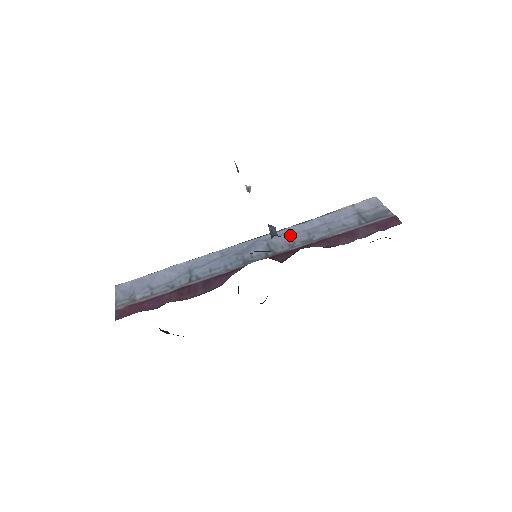
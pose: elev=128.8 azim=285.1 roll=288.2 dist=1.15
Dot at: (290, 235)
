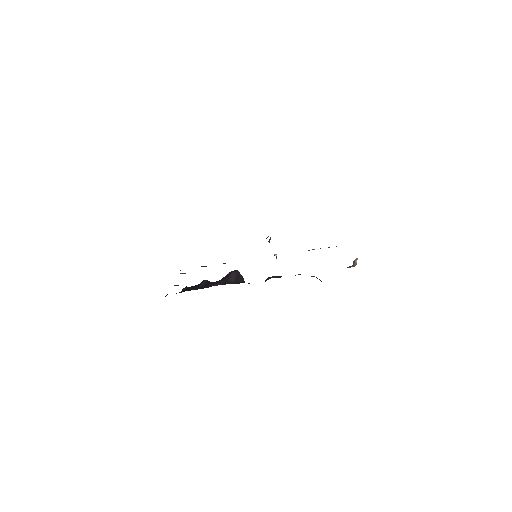
Dot at: occluded
